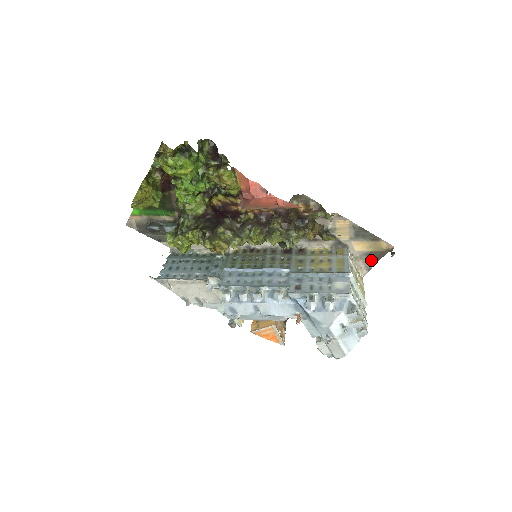
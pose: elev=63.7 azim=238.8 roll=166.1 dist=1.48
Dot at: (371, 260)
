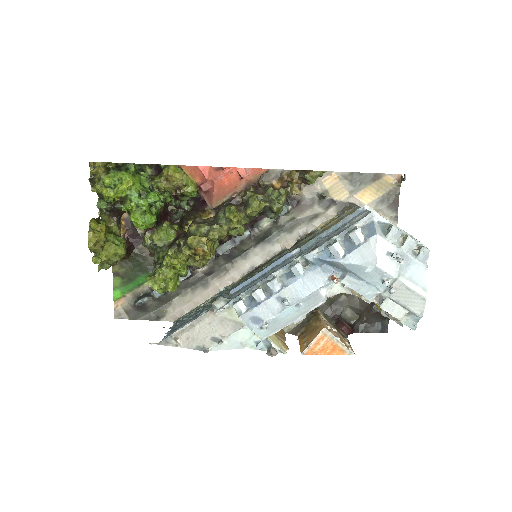
Dot at: (390, 206)
